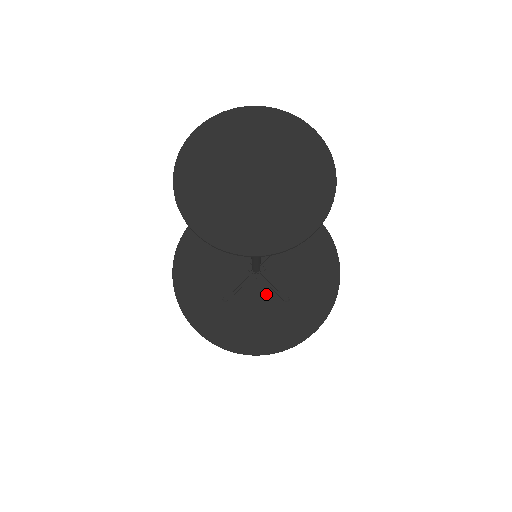
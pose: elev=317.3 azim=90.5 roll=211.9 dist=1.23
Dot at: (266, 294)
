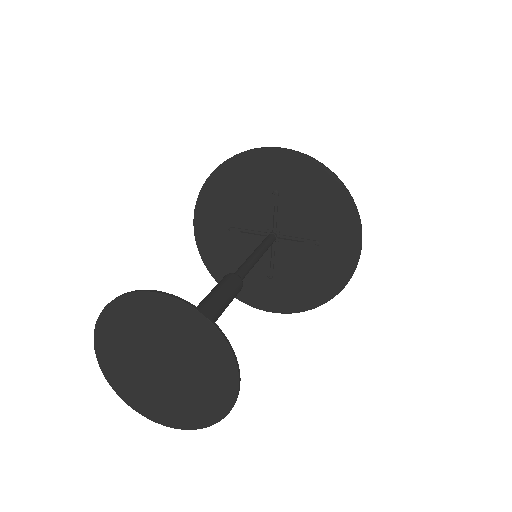
Dot at: (261, 258)
